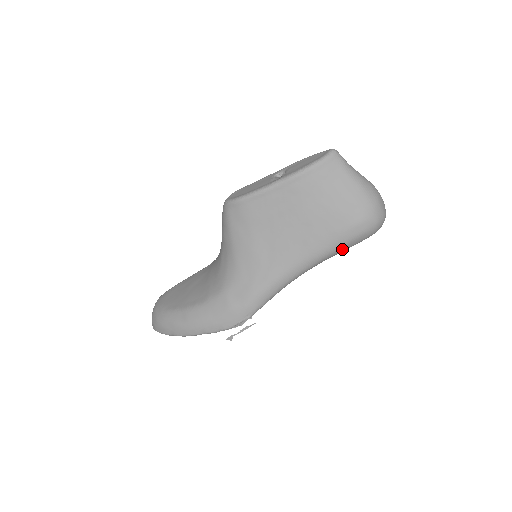
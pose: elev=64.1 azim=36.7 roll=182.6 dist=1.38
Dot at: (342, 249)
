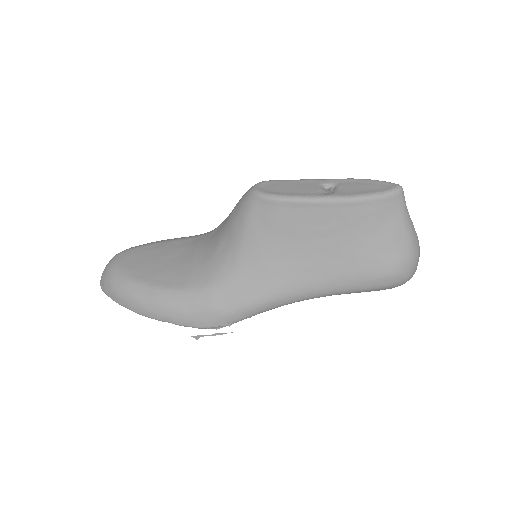
Dot at: (359, 292)
